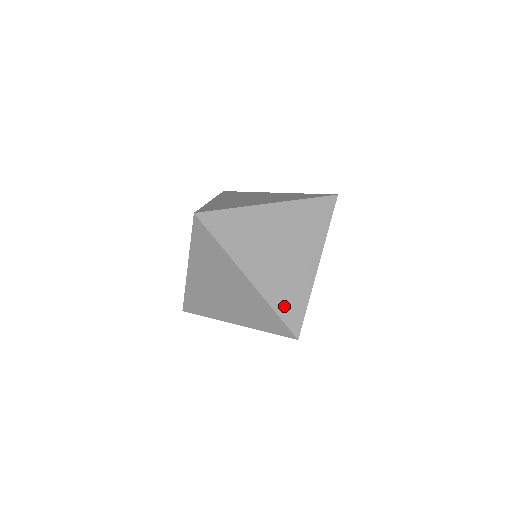
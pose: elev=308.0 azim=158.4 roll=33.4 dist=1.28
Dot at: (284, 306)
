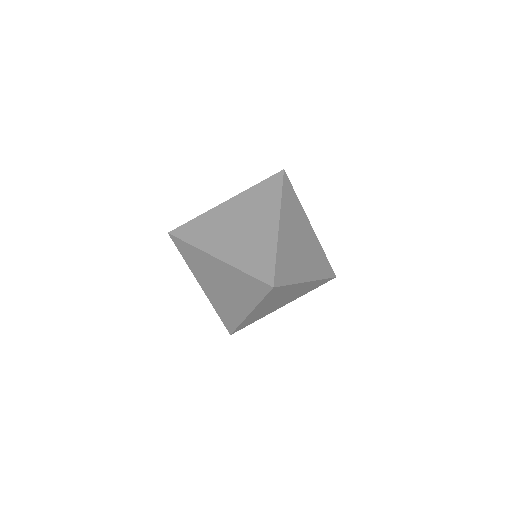
Dot at: (245, 323)
